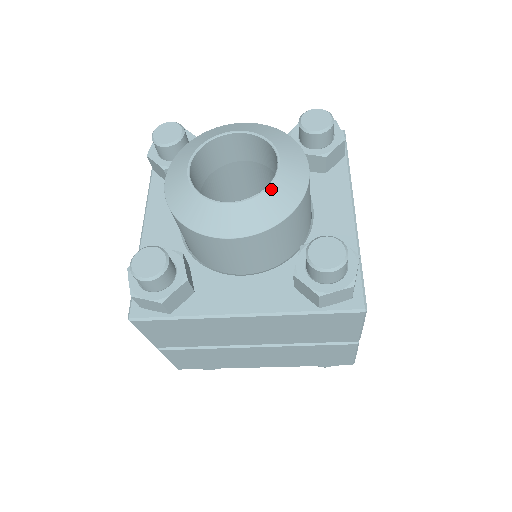
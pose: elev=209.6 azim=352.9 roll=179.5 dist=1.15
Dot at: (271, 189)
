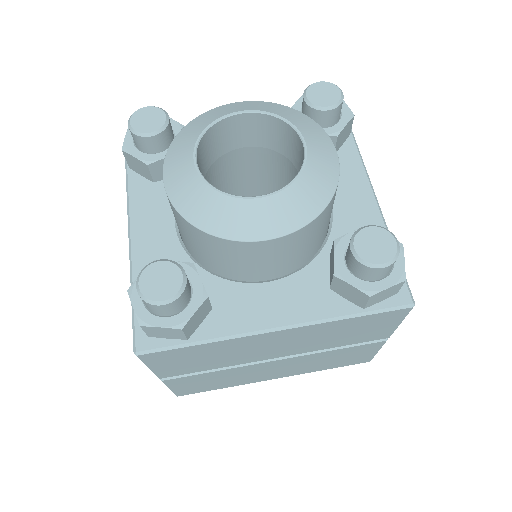
Dot at: (303, 176)
